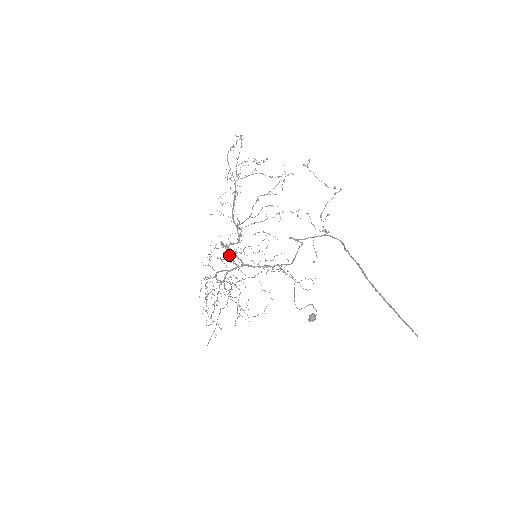
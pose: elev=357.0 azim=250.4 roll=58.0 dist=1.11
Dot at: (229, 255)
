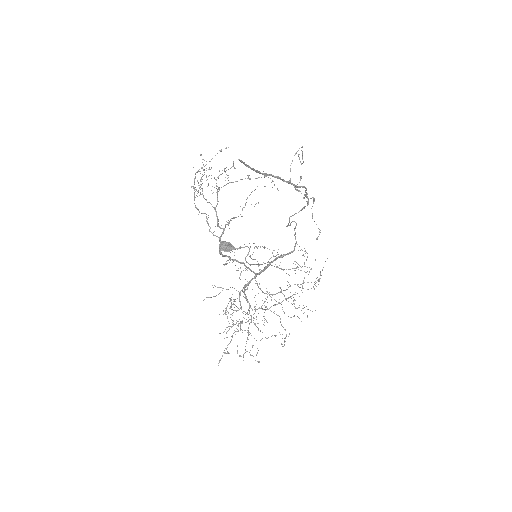
Dot at: occluded
